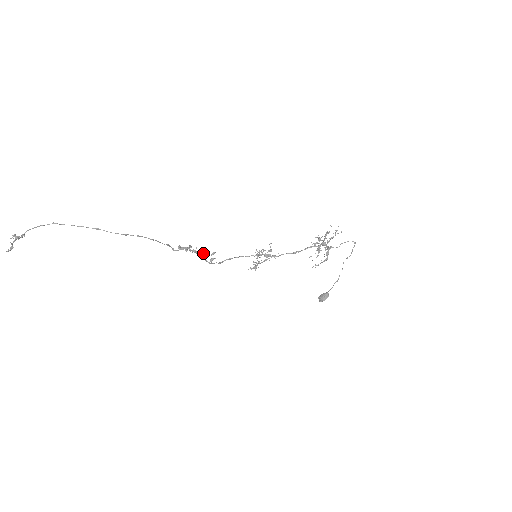
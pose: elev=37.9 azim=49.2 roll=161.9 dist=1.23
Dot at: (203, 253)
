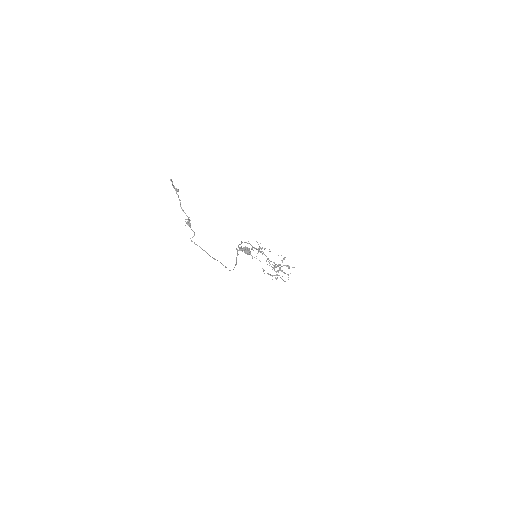
Dot at: occluded
